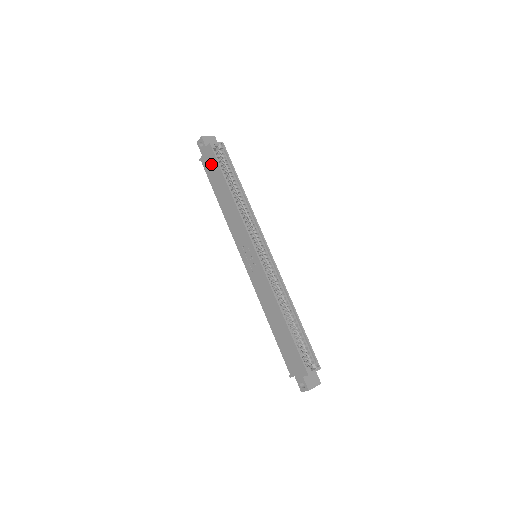
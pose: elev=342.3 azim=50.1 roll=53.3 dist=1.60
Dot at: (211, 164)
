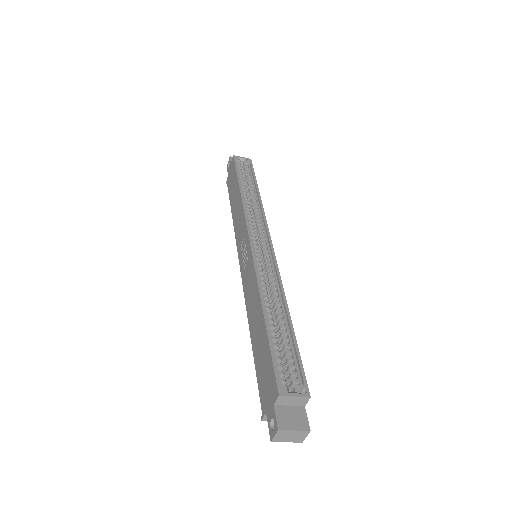
Dot at: (232, 176)
